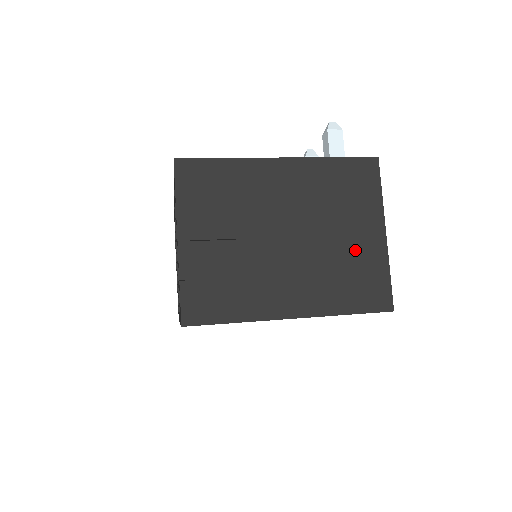
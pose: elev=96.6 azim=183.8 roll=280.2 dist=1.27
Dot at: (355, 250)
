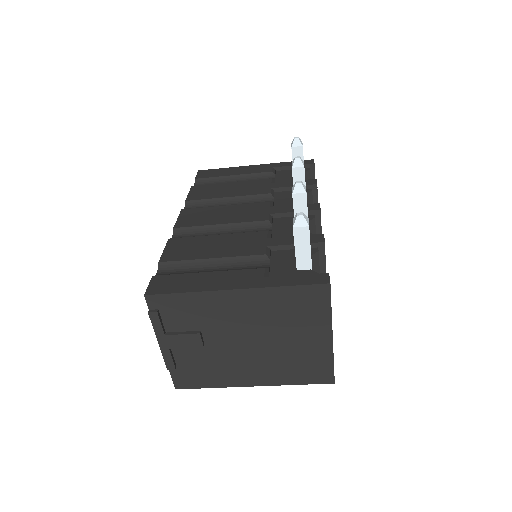
Dot at: (304, 349)
